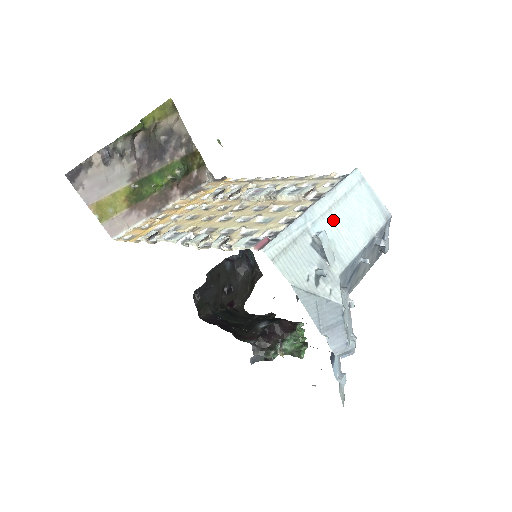
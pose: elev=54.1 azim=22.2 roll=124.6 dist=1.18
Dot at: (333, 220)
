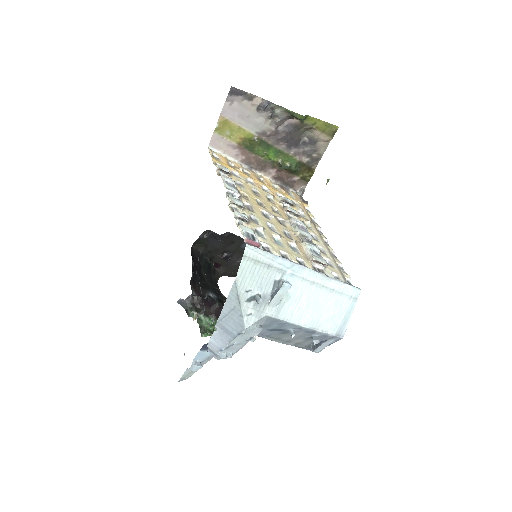
Dot at: (306, 289)
